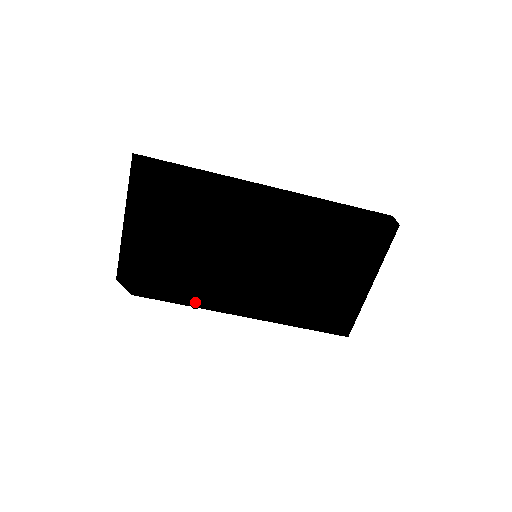
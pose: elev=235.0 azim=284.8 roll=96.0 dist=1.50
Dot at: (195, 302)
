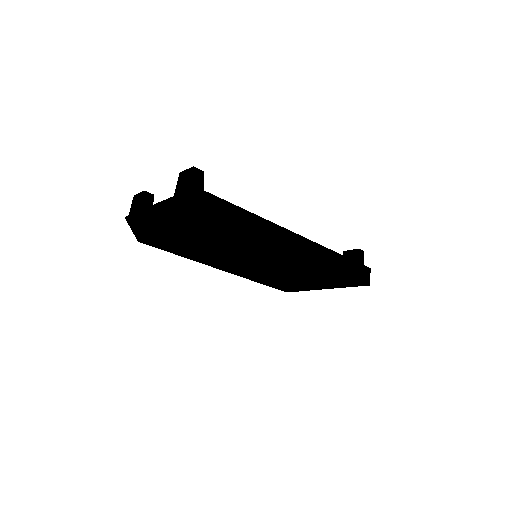
Dot at: (189, 257)
